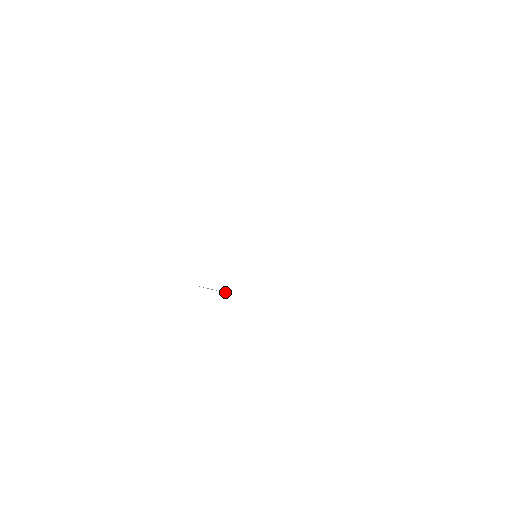
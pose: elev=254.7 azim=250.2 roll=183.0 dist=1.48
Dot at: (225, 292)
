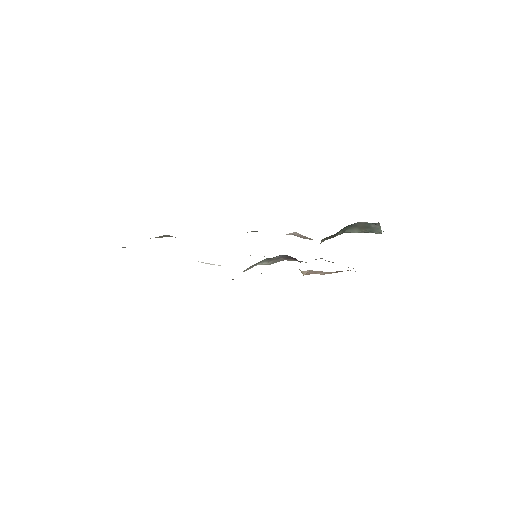
Dot at: (220, 265)
